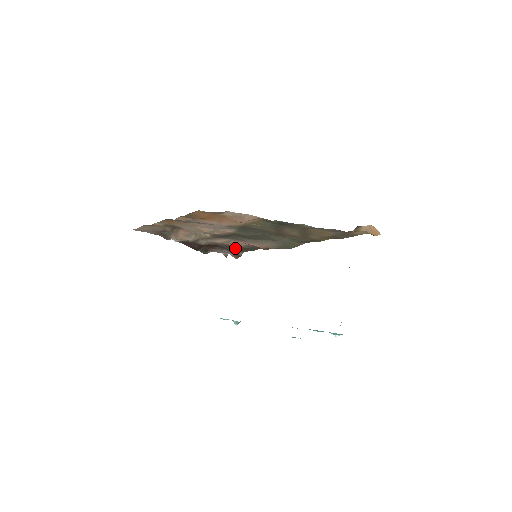
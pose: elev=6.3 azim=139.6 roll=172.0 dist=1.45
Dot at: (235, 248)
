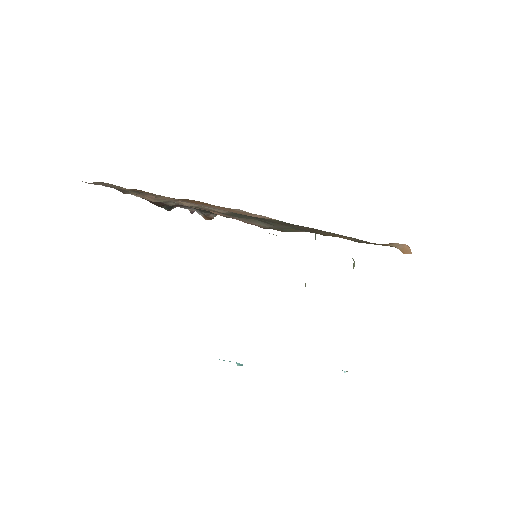
Dot at: (209, 211)
